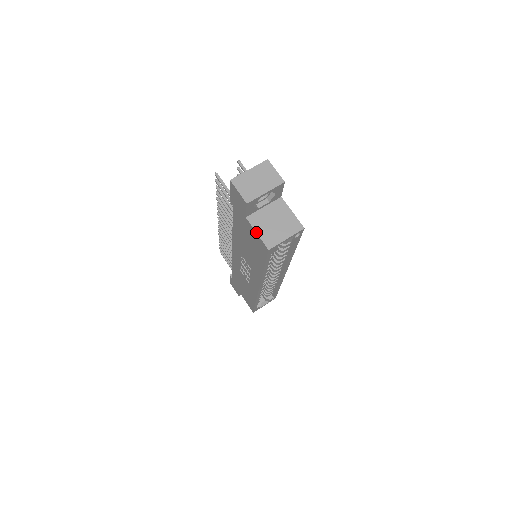
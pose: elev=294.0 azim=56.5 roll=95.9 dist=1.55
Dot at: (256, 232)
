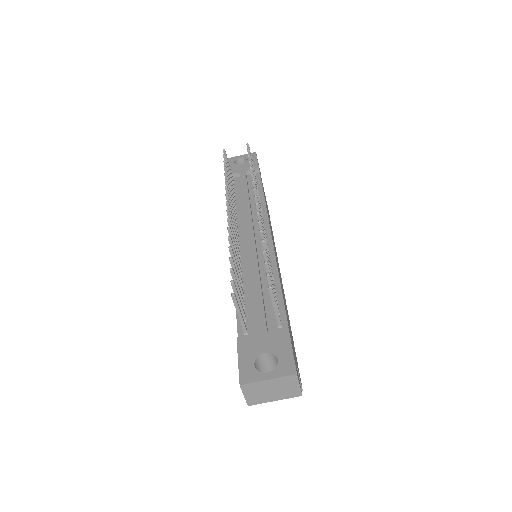
Dot at: occluded
